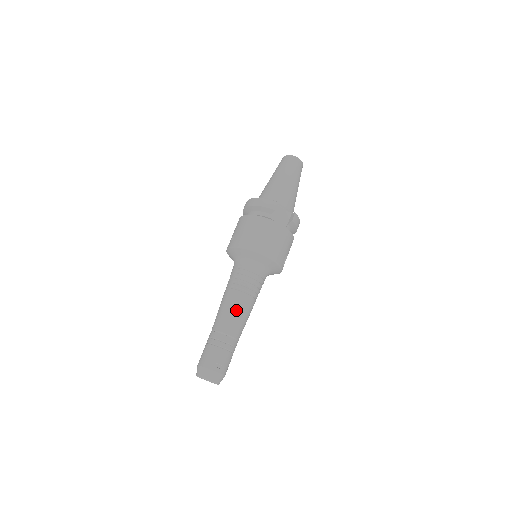
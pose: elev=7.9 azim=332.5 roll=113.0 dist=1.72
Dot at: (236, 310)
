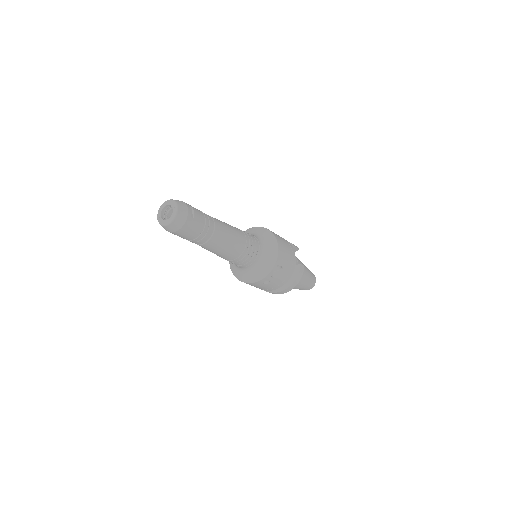
Dot at: (230, 227)
